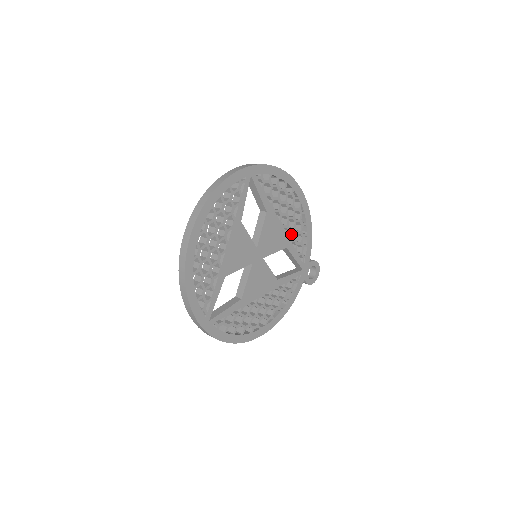
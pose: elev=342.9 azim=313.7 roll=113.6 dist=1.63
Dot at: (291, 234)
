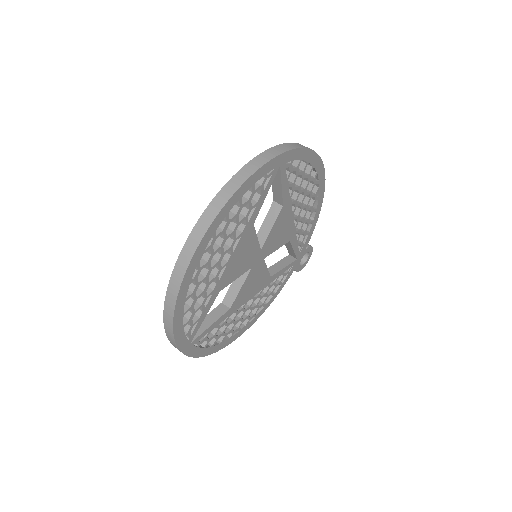
Dot at: occluded
